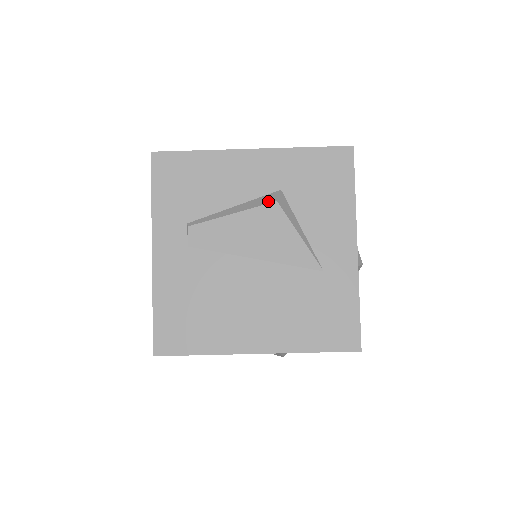
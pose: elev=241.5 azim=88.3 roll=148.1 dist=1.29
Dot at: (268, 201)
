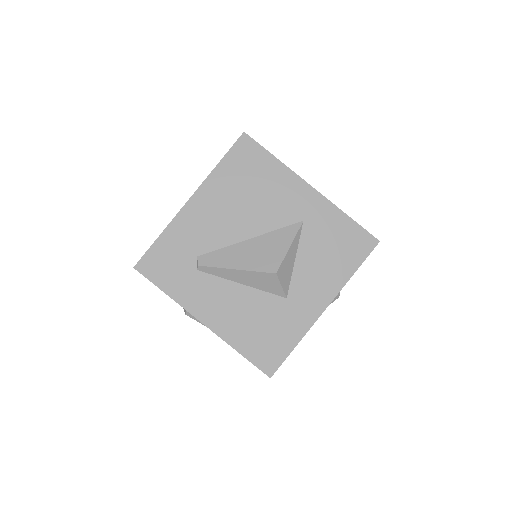
Dot at: occluded
